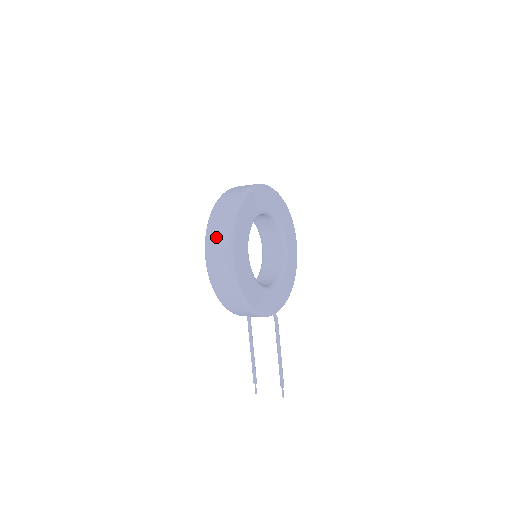
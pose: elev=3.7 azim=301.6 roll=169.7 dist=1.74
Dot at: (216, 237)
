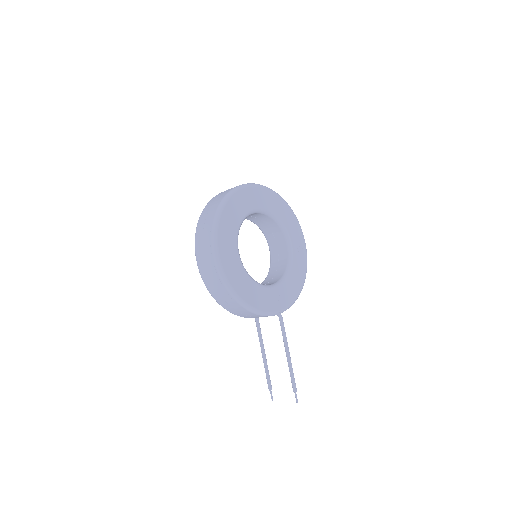
Dot at: (202, 236)
